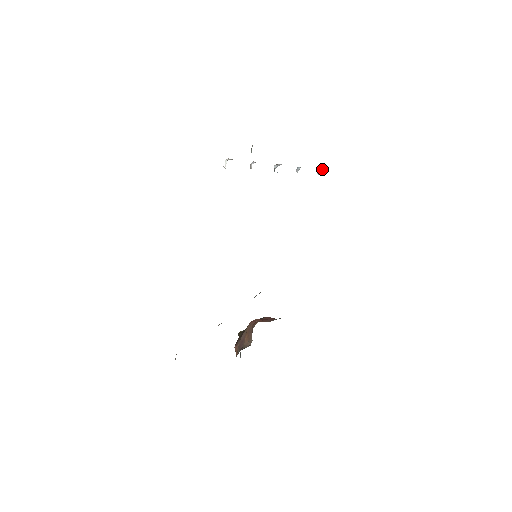
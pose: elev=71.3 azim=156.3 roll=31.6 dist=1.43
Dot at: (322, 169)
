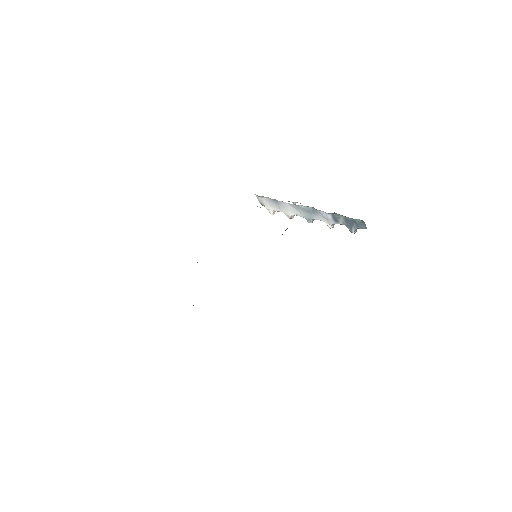
Dot at: occluded
